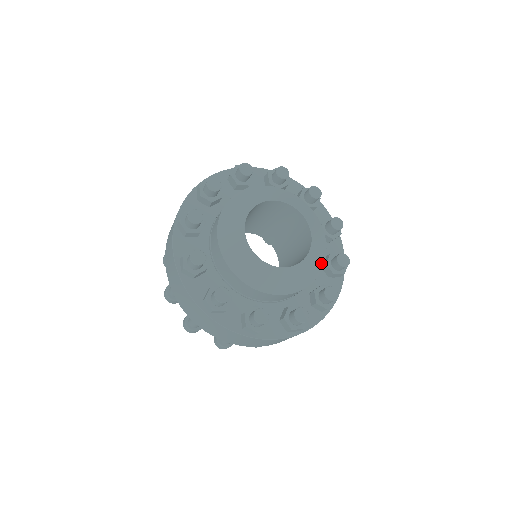
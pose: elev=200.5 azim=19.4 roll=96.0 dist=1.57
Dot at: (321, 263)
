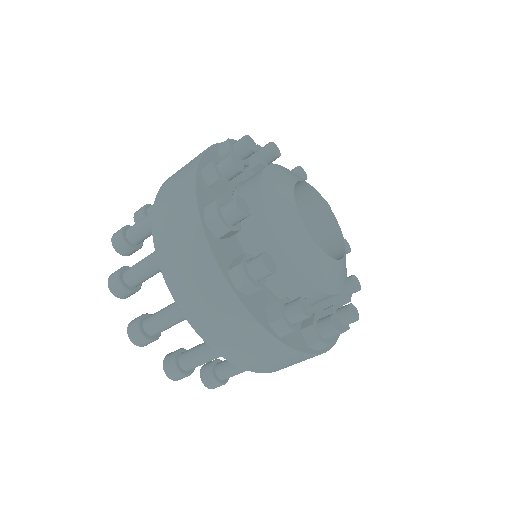
Dot at: (346, 274)
